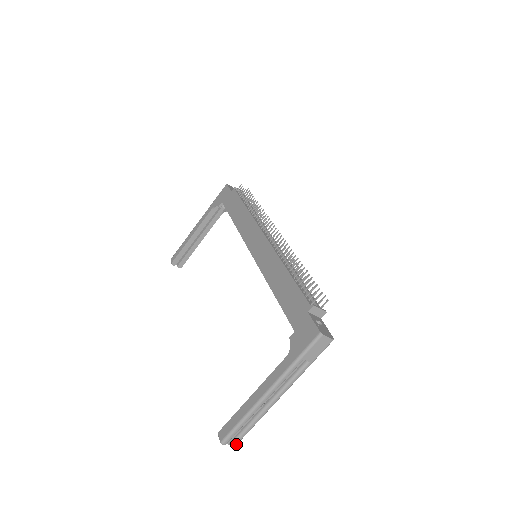
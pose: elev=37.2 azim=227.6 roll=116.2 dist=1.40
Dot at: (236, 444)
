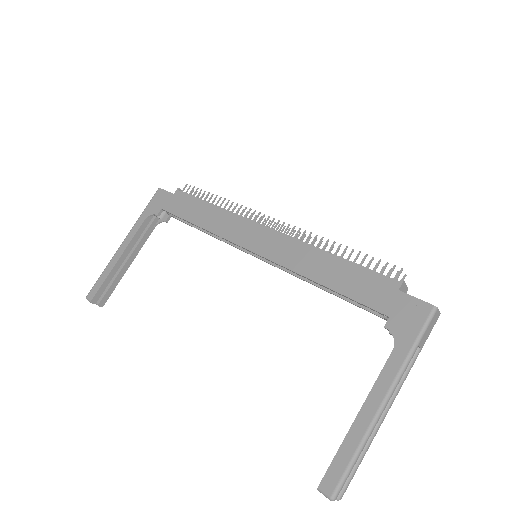
Dot at: (343, 494)
